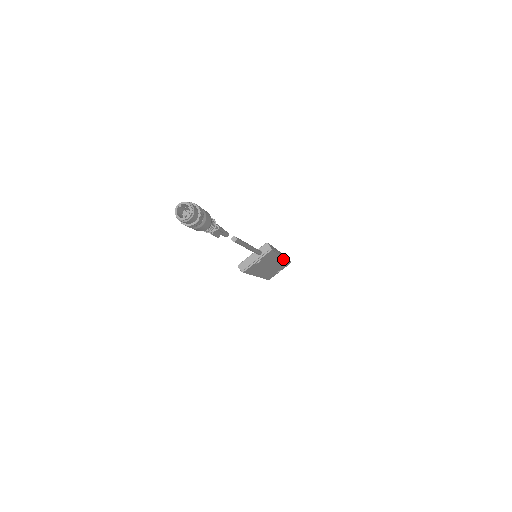
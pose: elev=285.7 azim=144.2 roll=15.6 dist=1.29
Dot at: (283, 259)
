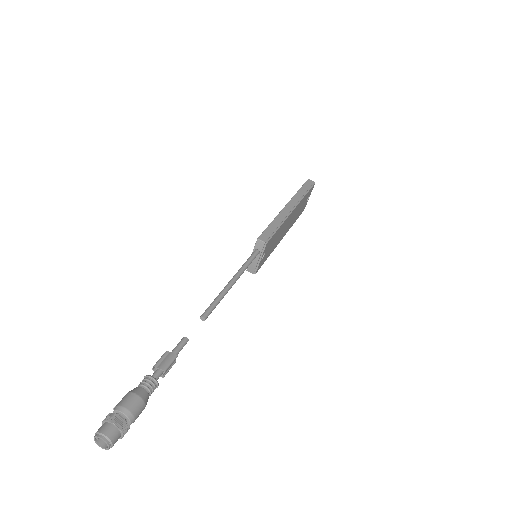
Dot at: (297, 205)
